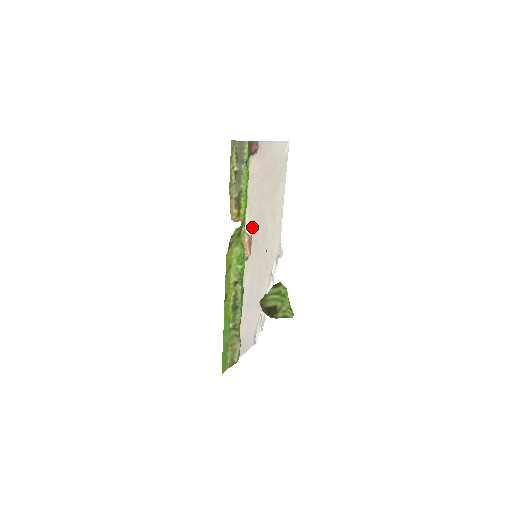
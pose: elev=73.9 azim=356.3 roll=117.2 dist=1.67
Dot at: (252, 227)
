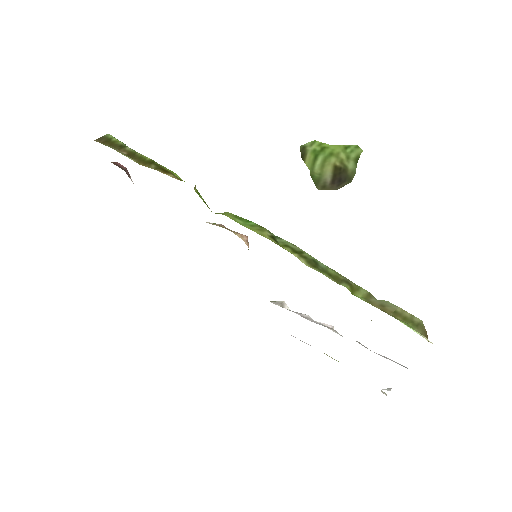
Dot at: occluded
